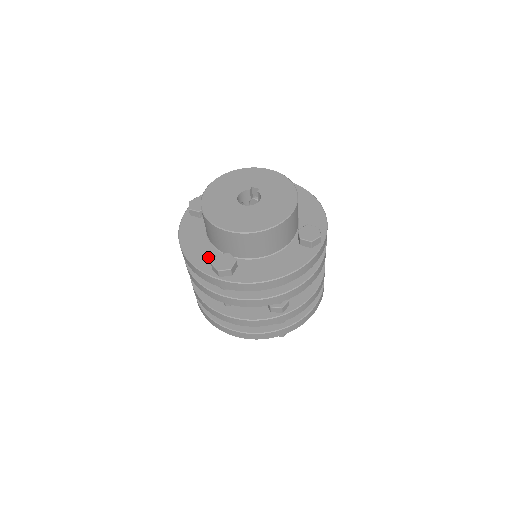
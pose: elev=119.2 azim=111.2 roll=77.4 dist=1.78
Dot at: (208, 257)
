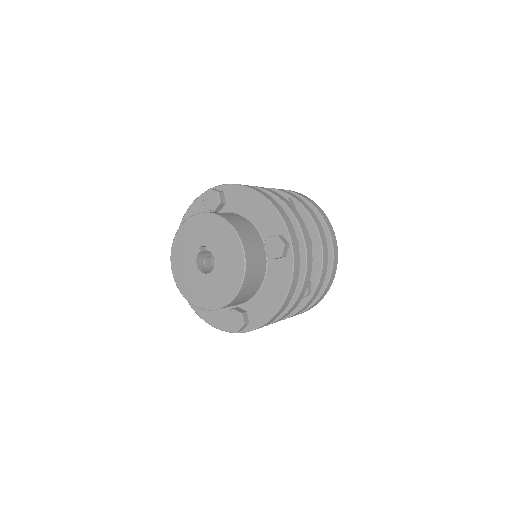
Dot at: (222, 316)
